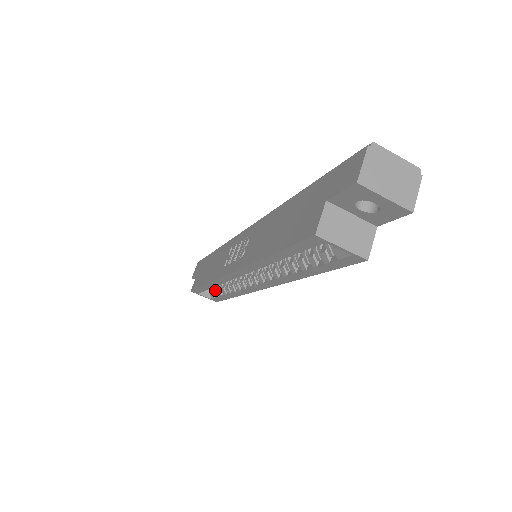
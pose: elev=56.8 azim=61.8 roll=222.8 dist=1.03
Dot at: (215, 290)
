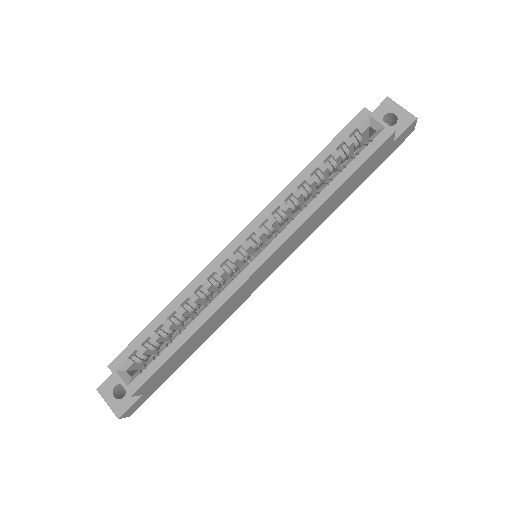
Dot at: (151, 357)
